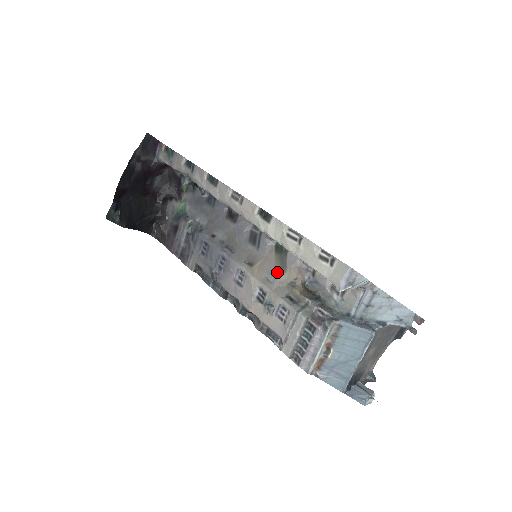
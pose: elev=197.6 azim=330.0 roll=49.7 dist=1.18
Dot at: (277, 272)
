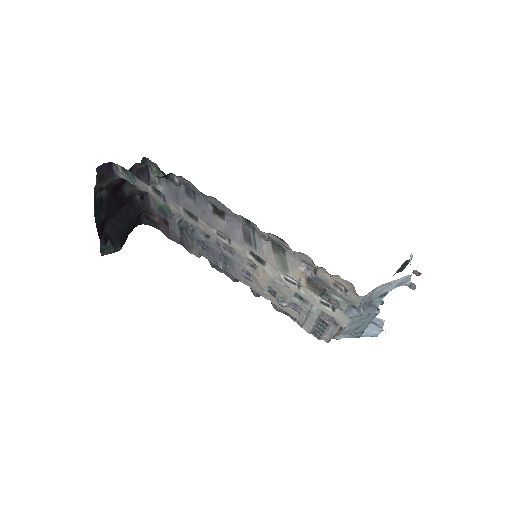
Dot at: occluded
